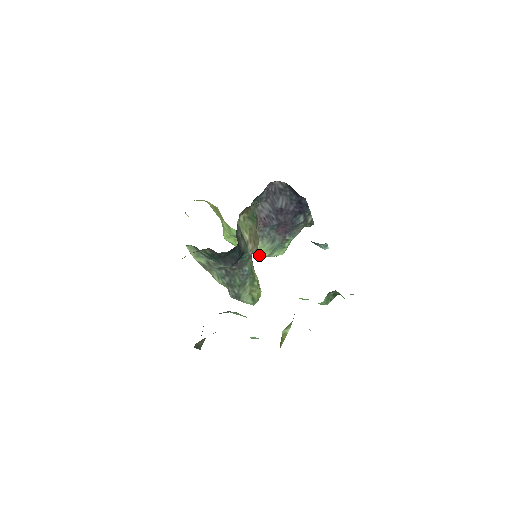
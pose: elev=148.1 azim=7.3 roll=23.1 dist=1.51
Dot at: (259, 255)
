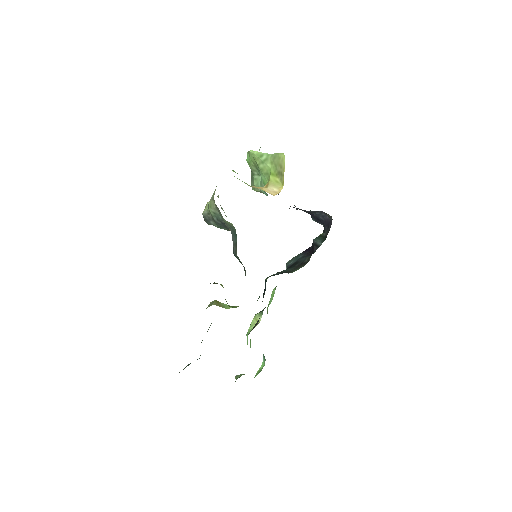
Dot at: (252, 185)
